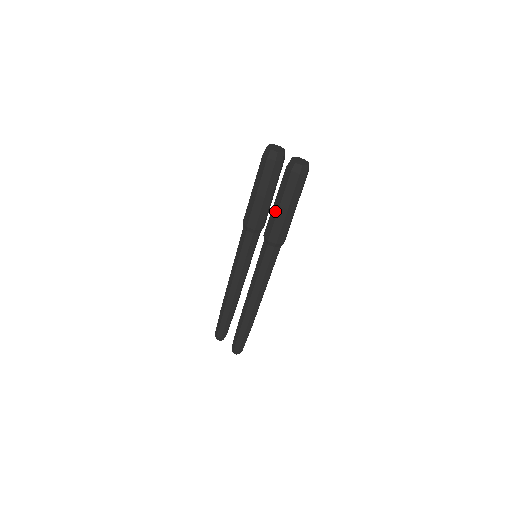
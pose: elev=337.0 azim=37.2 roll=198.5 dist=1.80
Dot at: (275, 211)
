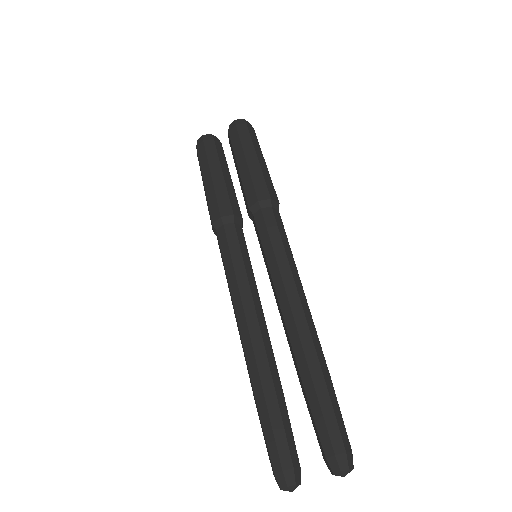
Dot at: (244, 169)
